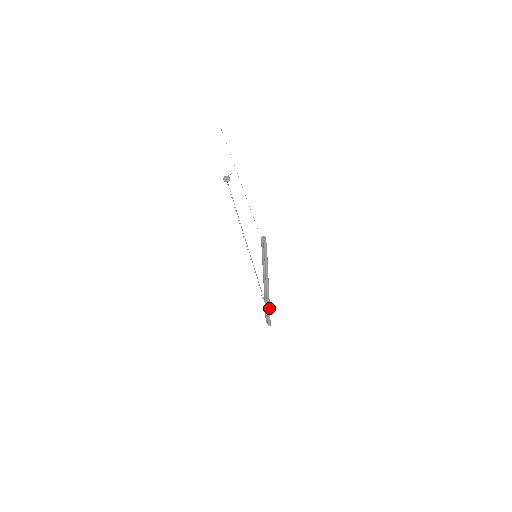
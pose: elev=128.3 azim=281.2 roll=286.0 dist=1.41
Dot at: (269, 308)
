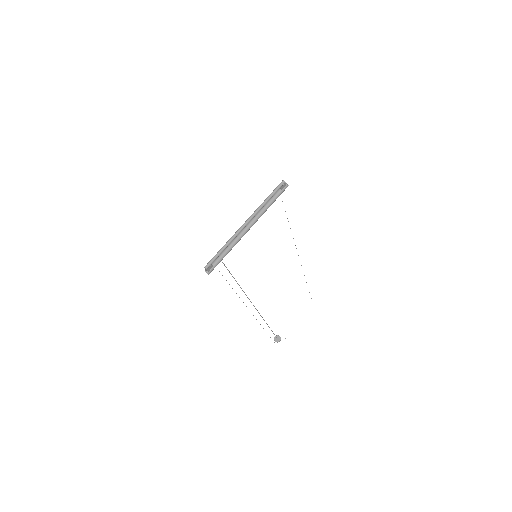
Dot at: (225, 246)
